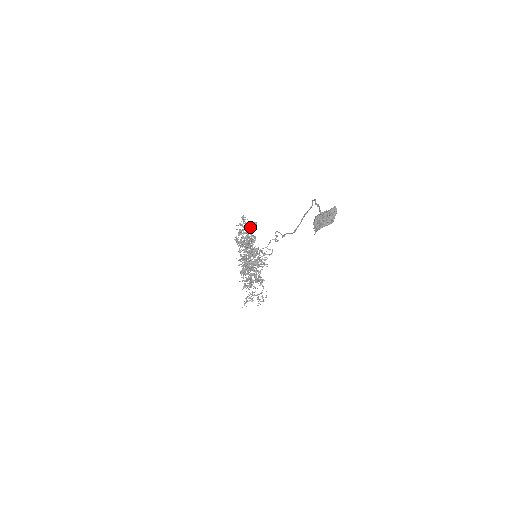
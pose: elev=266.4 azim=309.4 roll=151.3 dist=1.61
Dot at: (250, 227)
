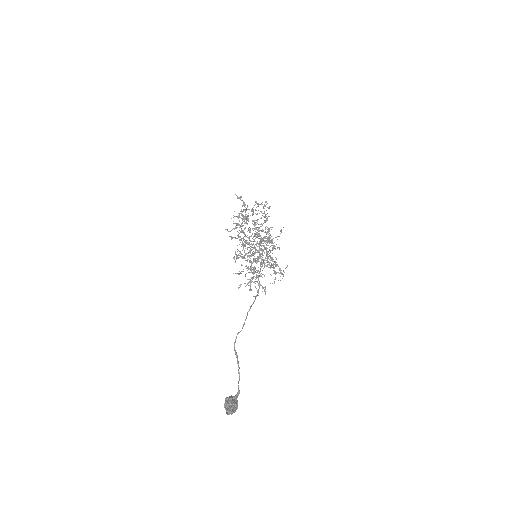
Dot at: occluded
